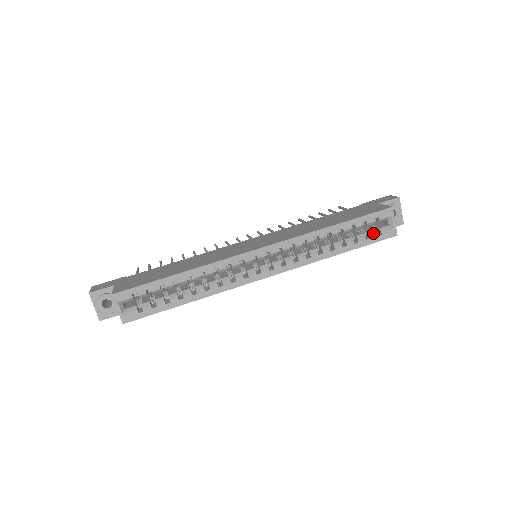
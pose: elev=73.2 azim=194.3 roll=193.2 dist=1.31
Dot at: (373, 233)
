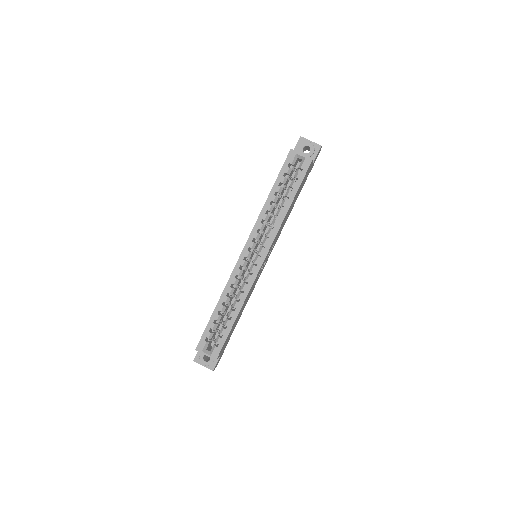
Dot at: (297, 174)
